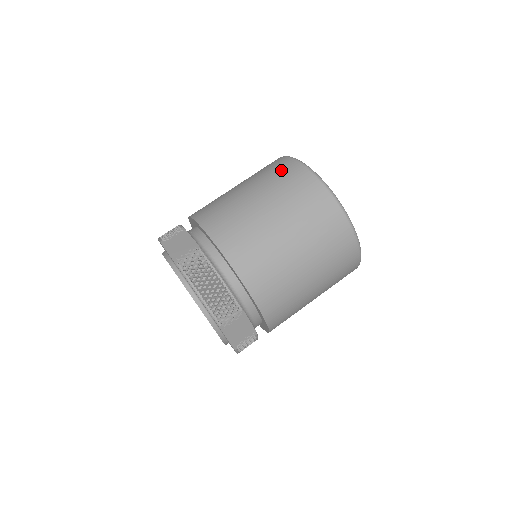
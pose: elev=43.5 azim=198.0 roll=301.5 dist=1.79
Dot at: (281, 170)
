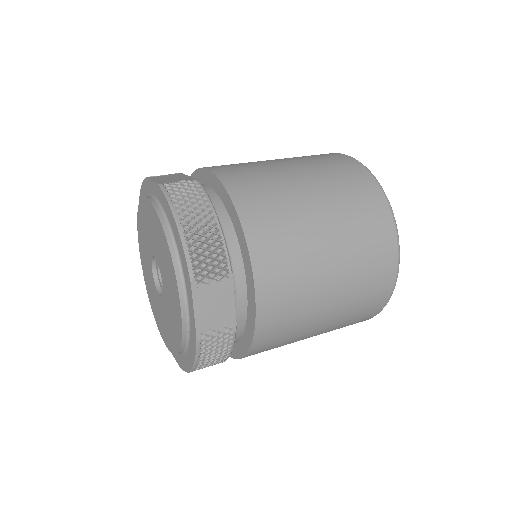
Dot at: (317, 155)
